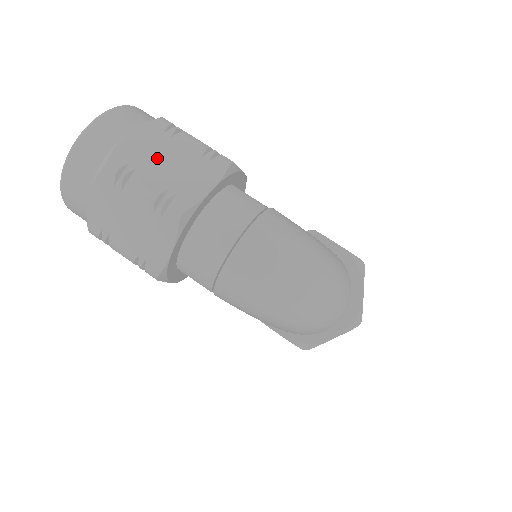
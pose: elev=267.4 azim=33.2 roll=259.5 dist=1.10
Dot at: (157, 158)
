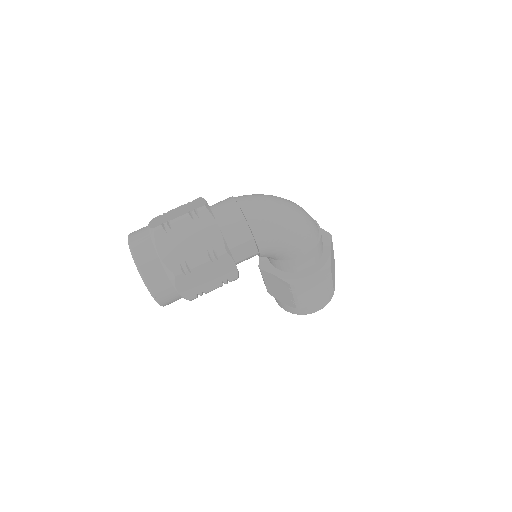
Dot at: (171, 215)
